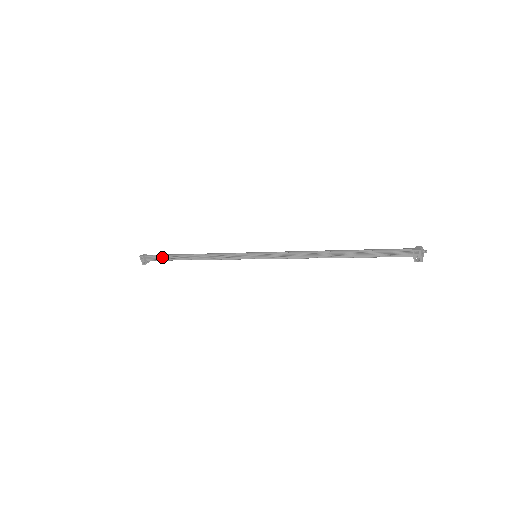
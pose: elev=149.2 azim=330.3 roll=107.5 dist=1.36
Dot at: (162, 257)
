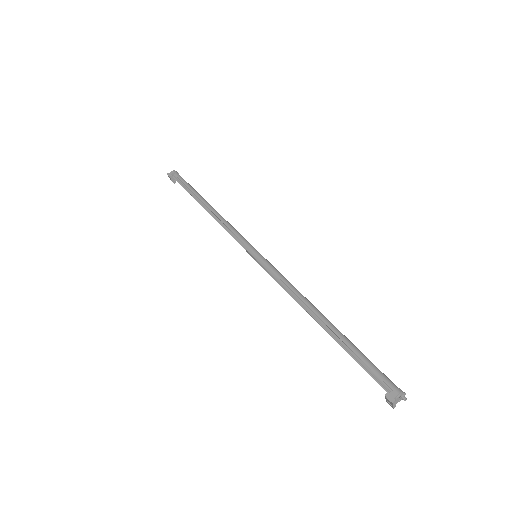
Dot at: (185, 188)
